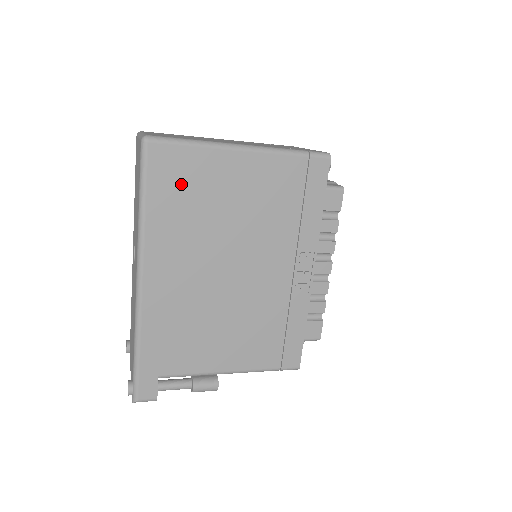
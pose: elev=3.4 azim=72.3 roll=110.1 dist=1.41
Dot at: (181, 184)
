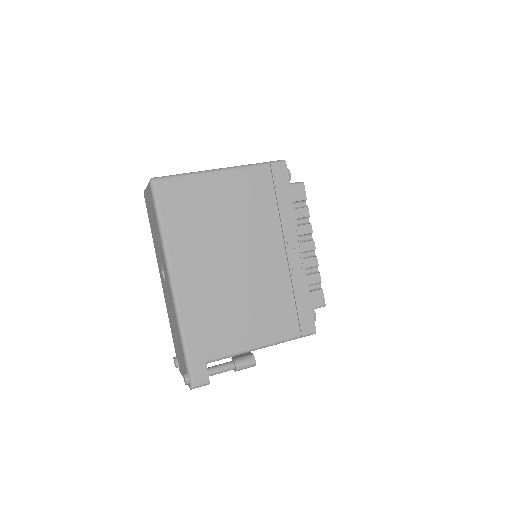
Dot at: (185, 205)
